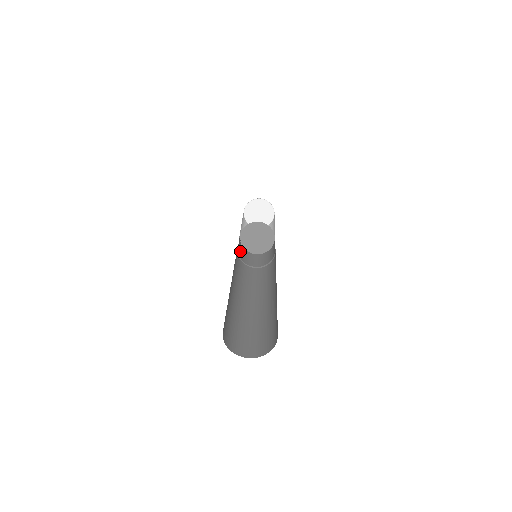
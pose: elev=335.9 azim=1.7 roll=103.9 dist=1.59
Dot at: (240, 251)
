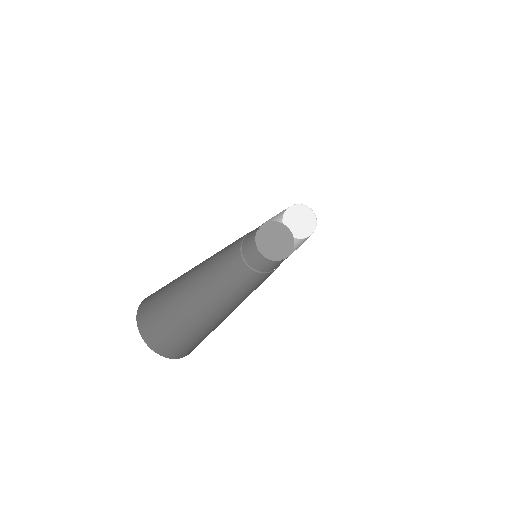
Dot at: (248, 248)
